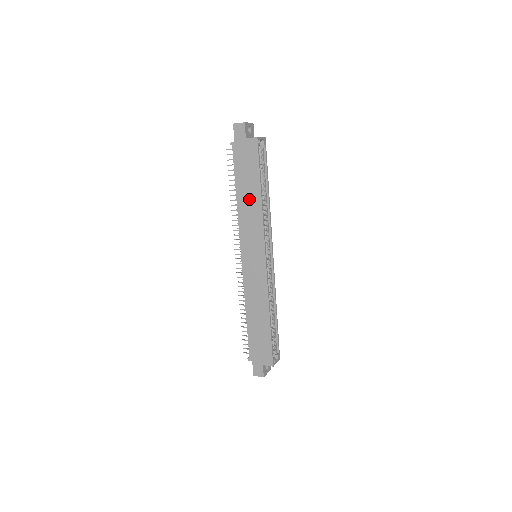
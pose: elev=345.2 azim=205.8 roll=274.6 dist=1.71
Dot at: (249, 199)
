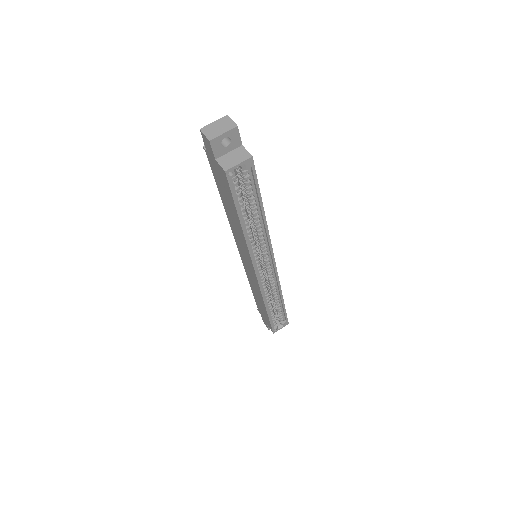
Dot at: (233, 218)
